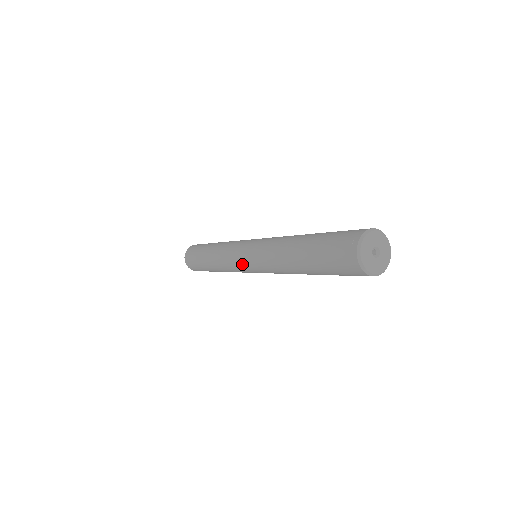
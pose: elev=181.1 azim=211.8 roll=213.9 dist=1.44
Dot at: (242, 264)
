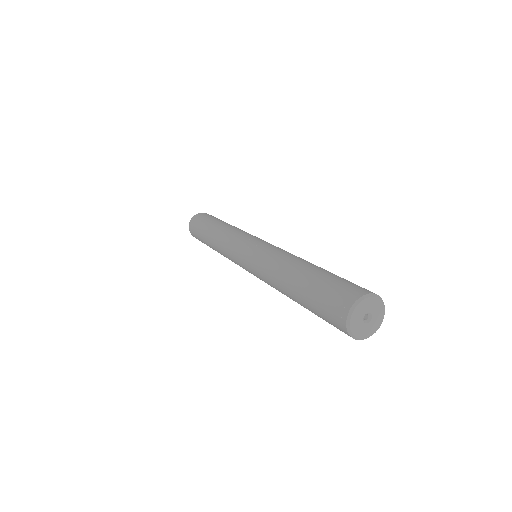
Dot at: occluded
